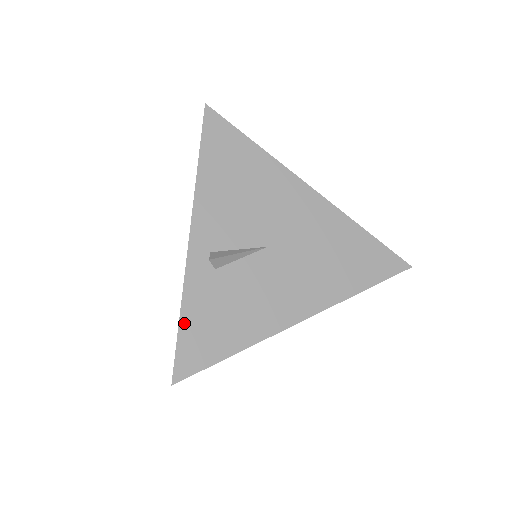
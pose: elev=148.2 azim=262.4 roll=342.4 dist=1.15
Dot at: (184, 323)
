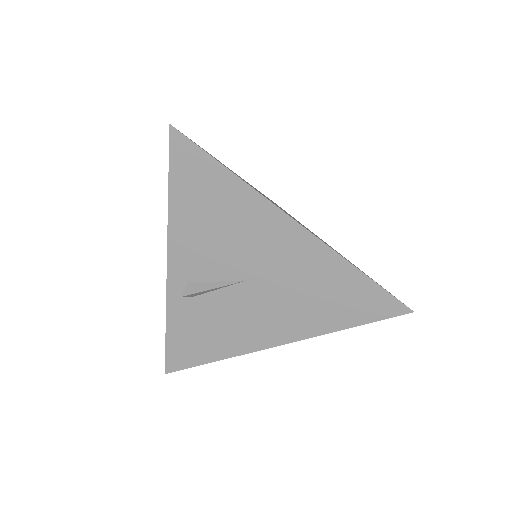
Dot at: (170, 335)
